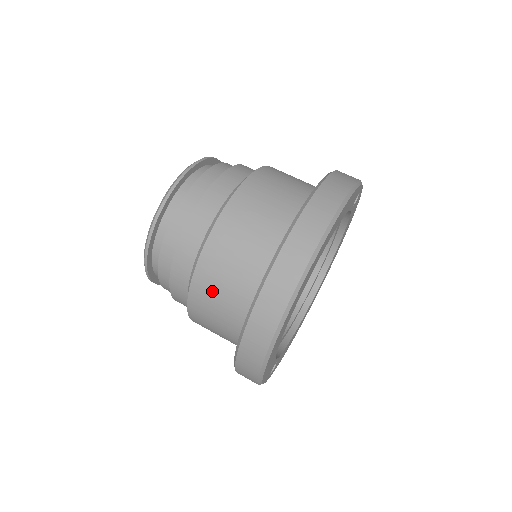
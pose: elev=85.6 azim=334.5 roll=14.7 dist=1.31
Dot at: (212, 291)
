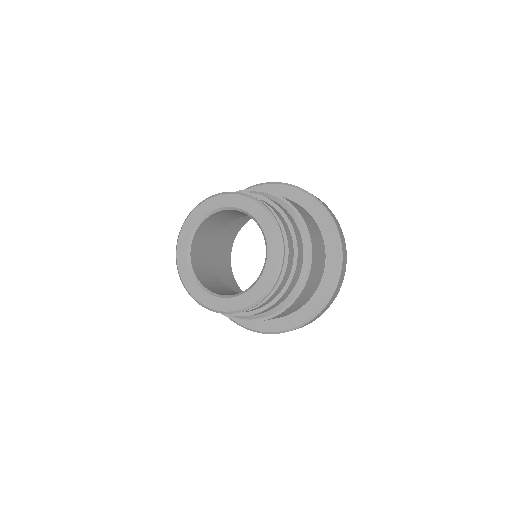
Dot at: occluded
